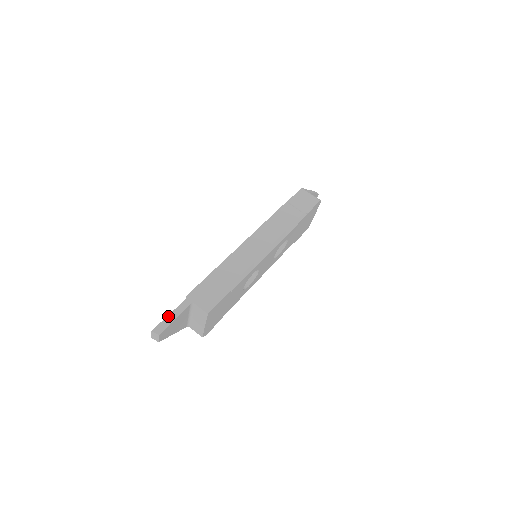
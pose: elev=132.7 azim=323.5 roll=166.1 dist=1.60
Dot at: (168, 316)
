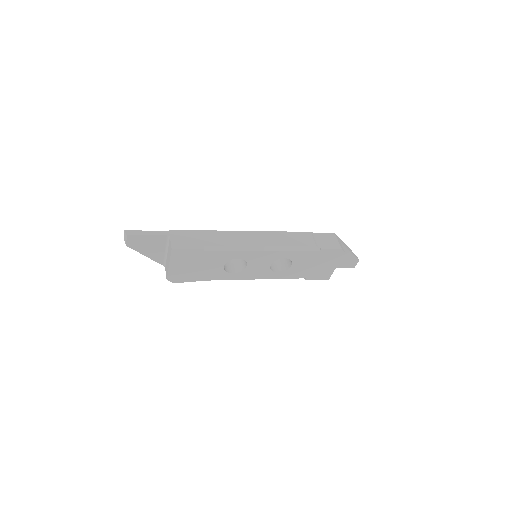
Dot at: (145, 231)
